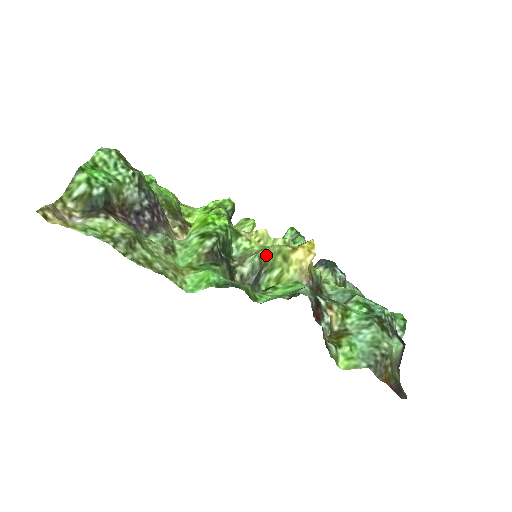
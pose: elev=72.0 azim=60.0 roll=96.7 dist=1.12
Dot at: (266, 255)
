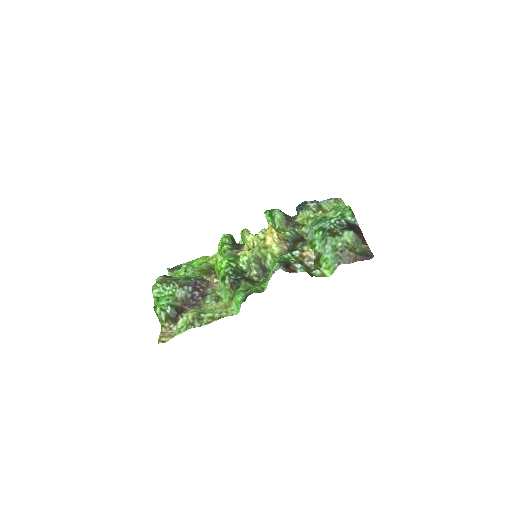
Dot at: (255, 257)
